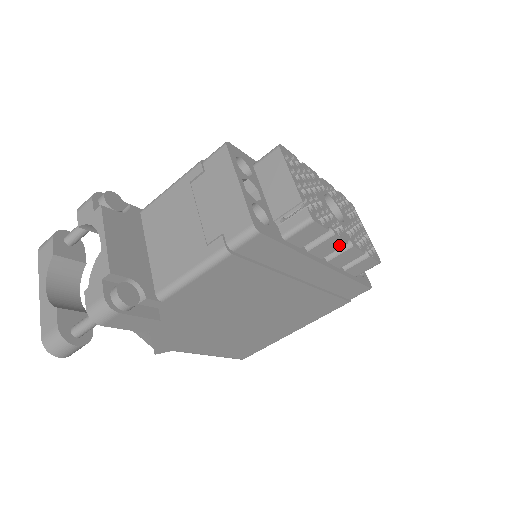
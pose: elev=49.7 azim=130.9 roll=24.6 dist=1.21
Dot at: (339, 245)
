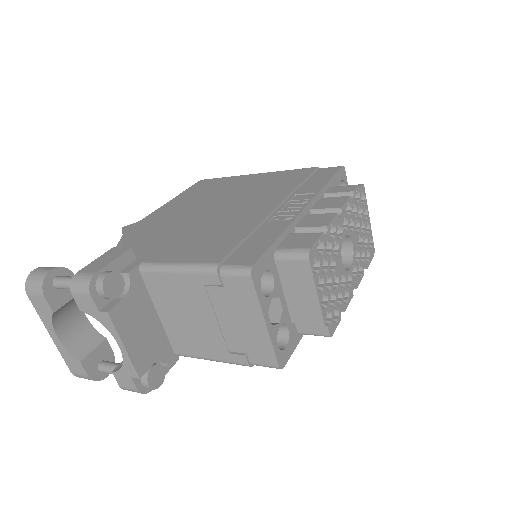
Dot at: occluded
